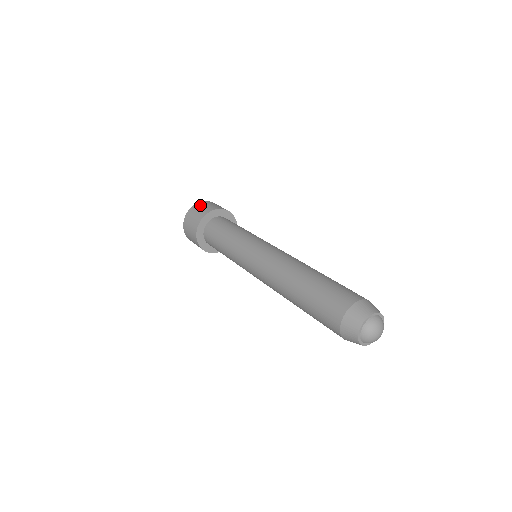
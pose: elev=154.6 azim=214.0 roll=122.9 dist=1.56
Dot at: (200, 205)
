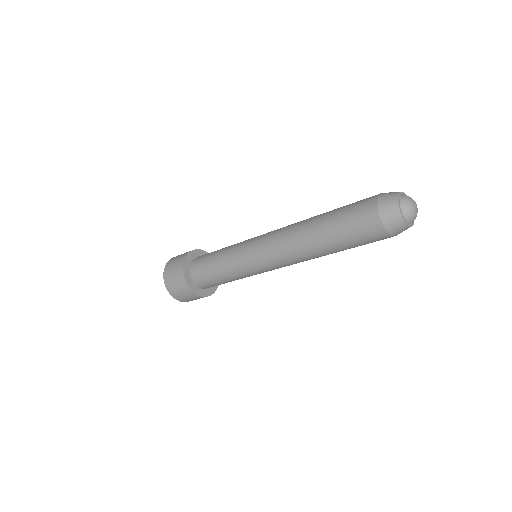
Dot at: occluded
